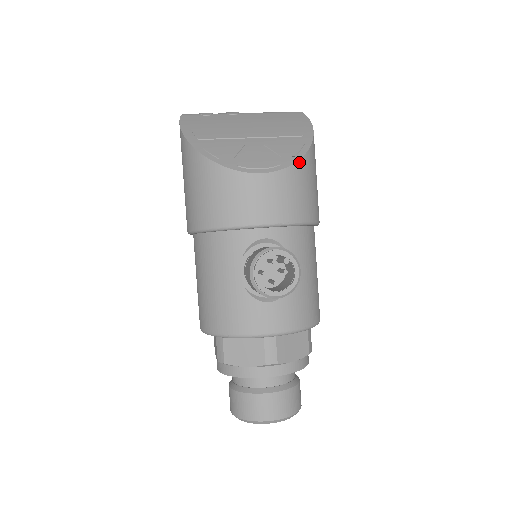
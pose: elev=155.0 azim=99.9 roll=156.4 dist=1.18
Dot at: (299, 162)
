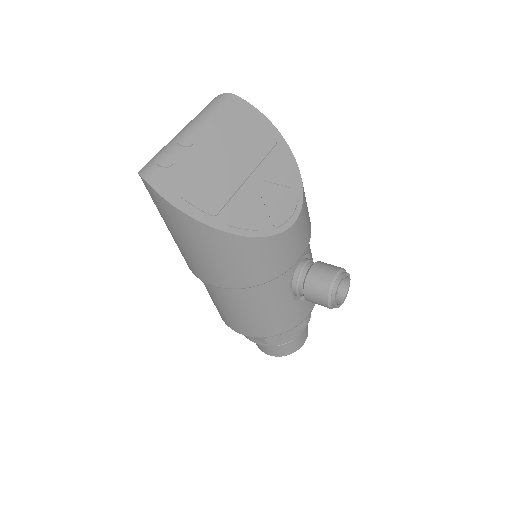
Dot at: (302, 183)
